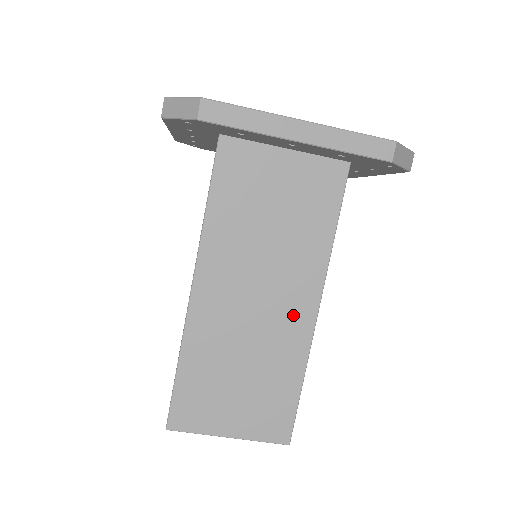
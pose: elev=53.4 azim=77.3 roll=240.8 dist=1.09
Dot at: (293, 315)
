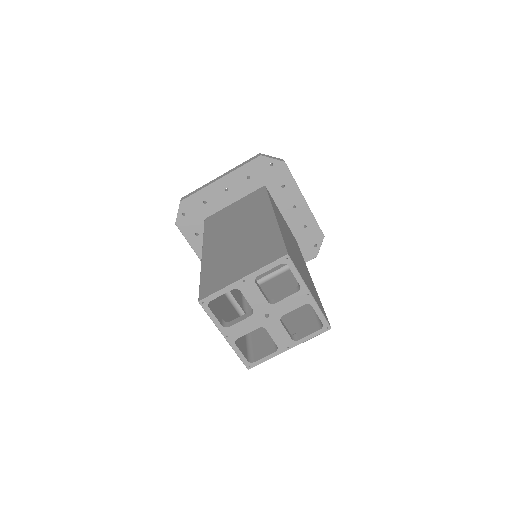
Dot at: (260, 223)
